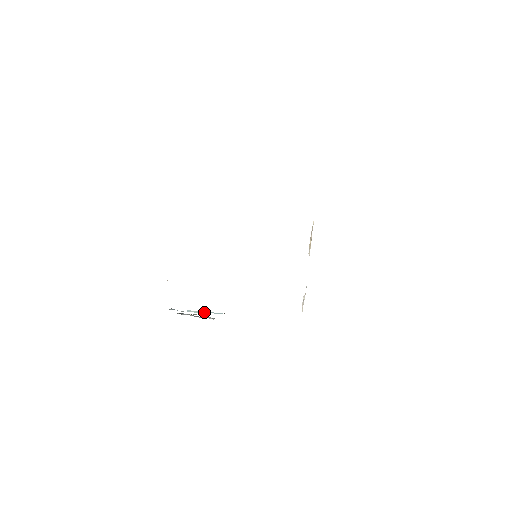
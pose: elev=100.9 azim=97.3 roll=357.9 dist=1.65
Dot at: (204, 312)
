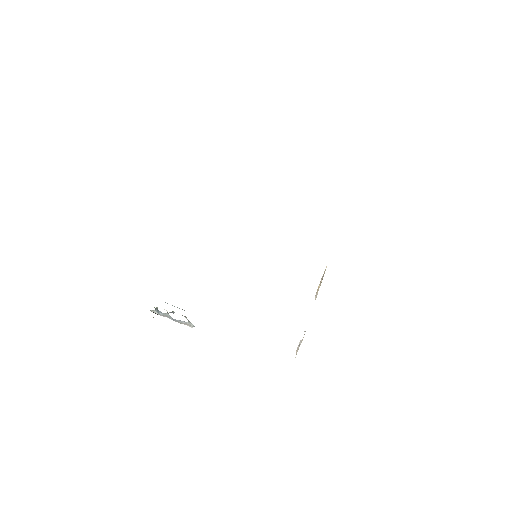
Dot at: occluded
